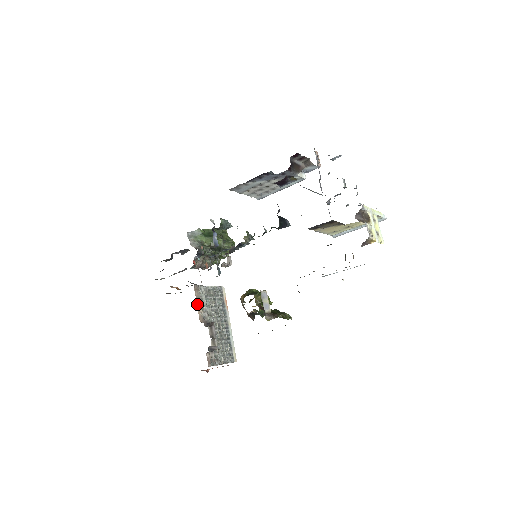
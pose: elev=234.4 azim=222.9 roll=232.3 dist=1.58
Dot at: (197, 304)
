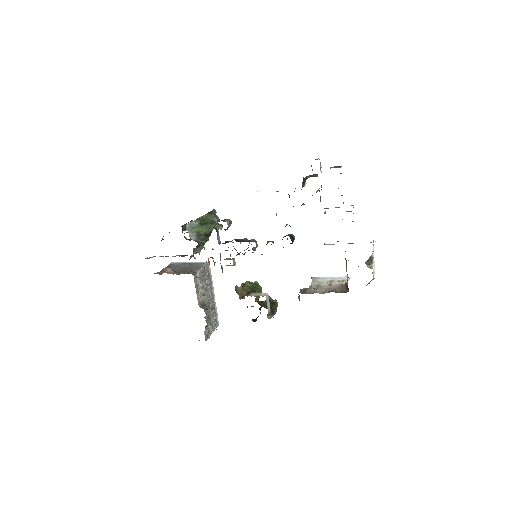
Dot at: (196, 292)
